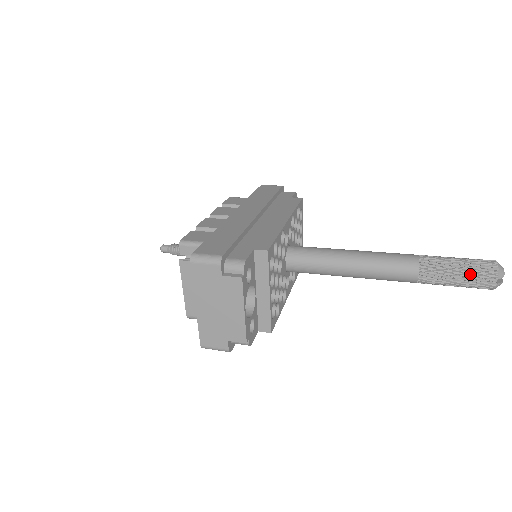
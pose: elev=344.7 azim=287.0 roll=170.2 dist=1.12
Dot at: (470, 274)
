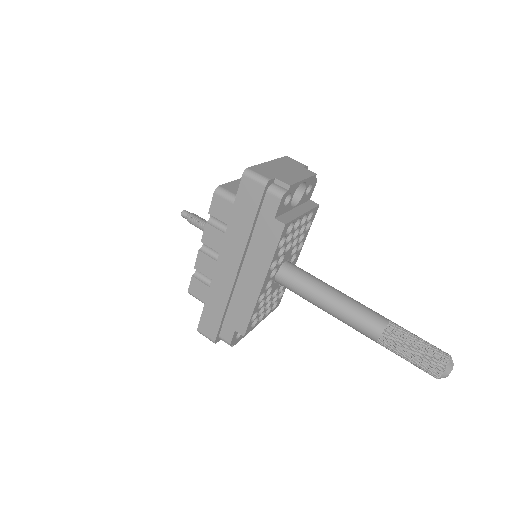
Dot at: (416, 366)
